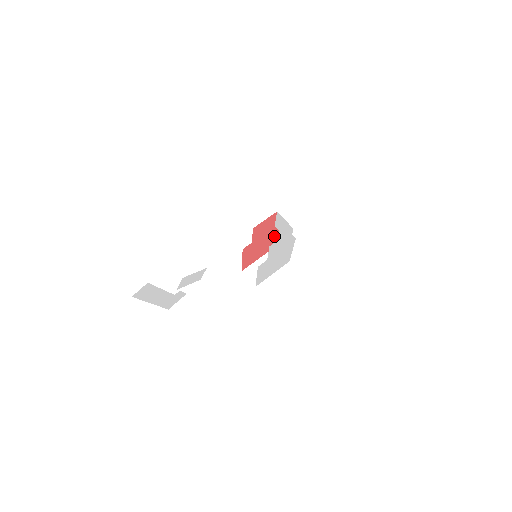
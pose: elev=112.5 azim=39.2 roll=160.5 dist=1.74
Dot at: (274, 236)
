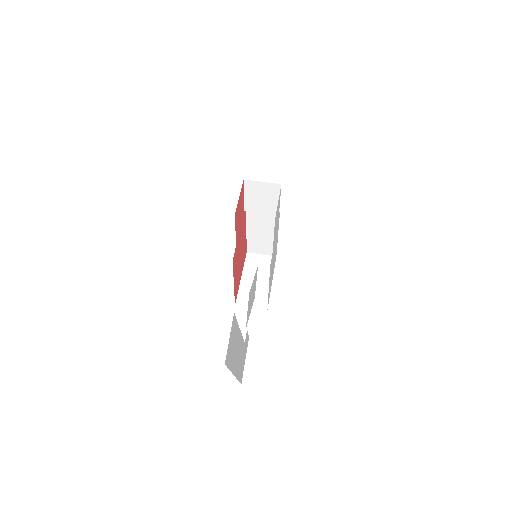
Dot at: (244, 233)
